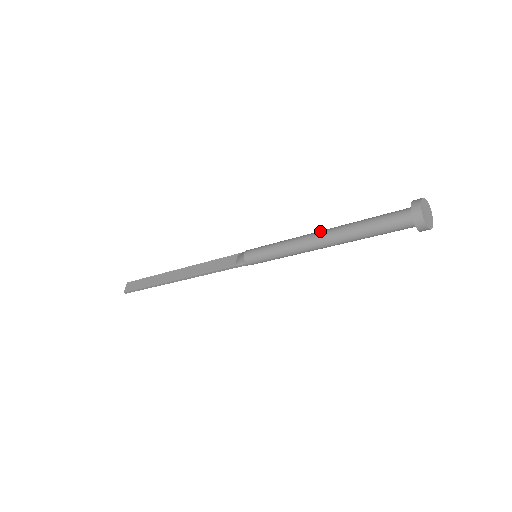
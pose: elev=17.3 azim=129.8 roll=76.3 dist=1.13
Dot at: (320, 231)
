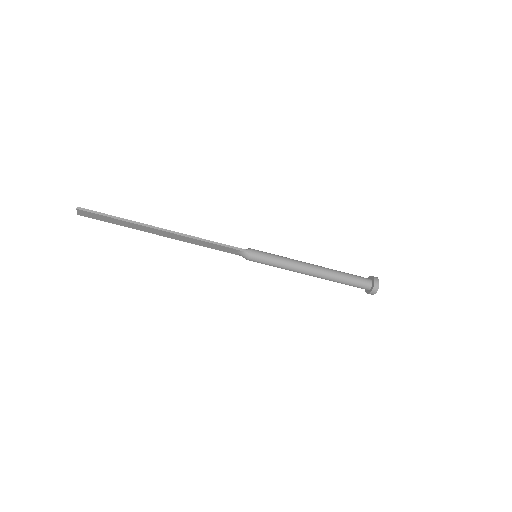
Dot at: occluded
